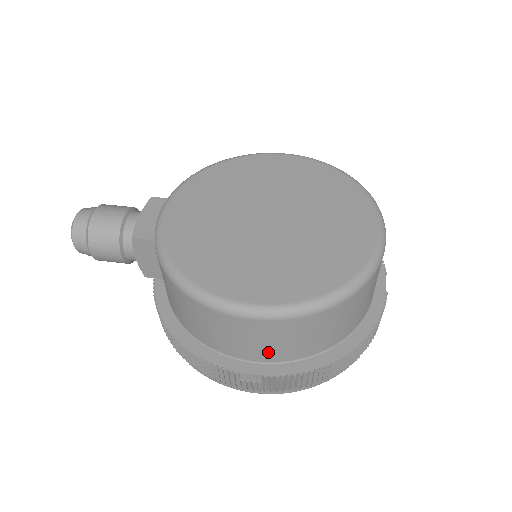
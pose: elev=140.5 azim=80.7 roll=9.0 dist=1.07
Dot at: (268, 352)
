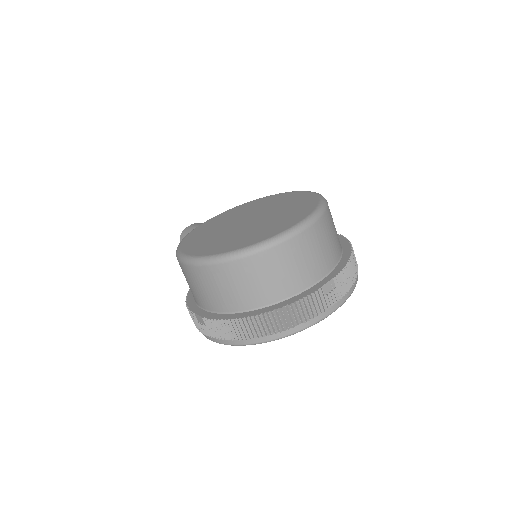
Dot at: (206, 299)
